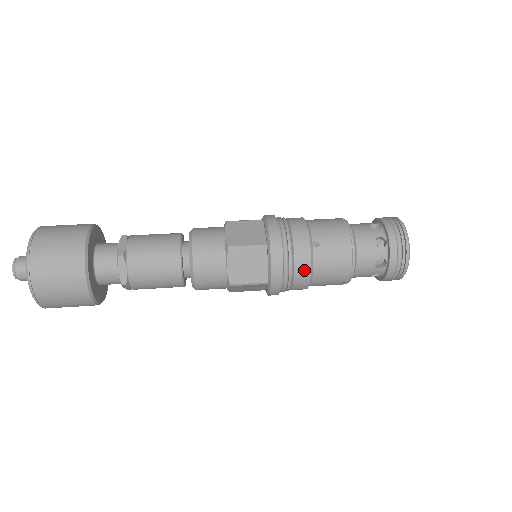
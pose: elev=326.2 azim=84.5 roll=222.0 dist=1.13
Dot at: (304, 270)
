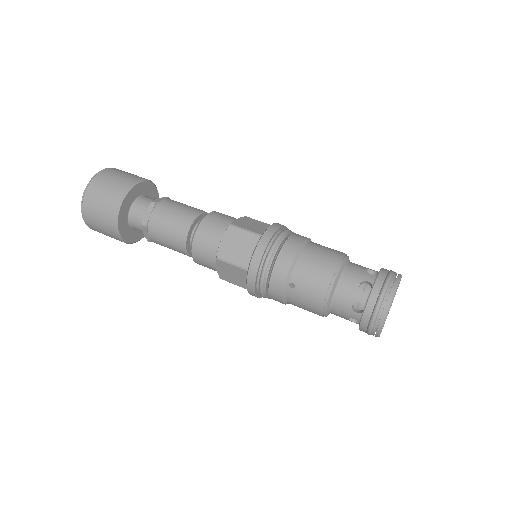
Dot at: (277, 299)
